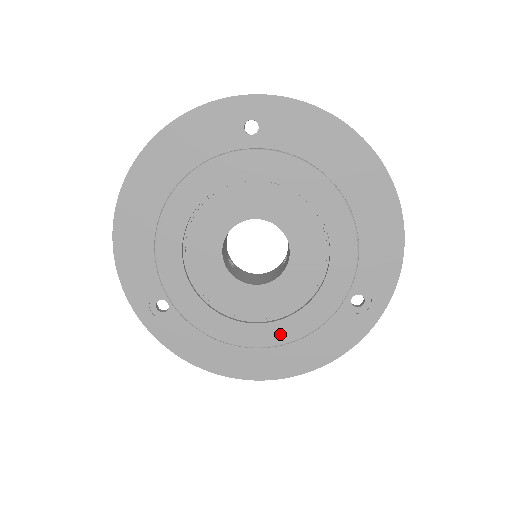
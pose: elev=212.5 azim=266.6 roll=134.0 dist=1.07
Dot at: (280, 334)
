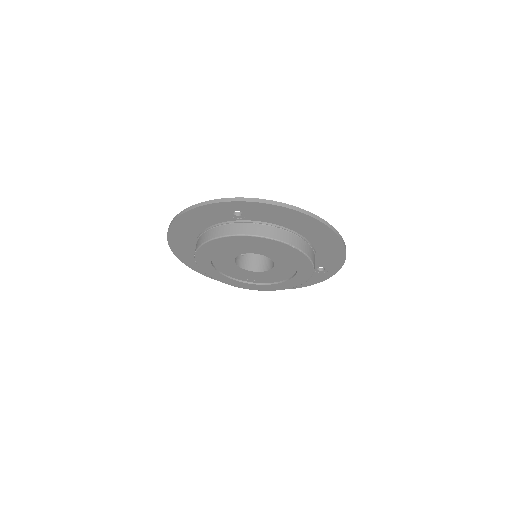
Dot at: (276, 288)
